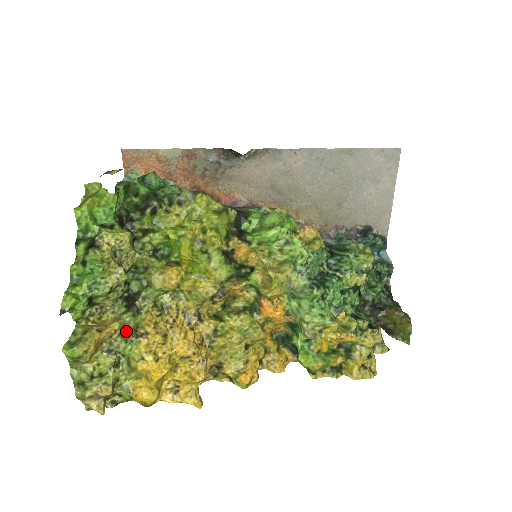
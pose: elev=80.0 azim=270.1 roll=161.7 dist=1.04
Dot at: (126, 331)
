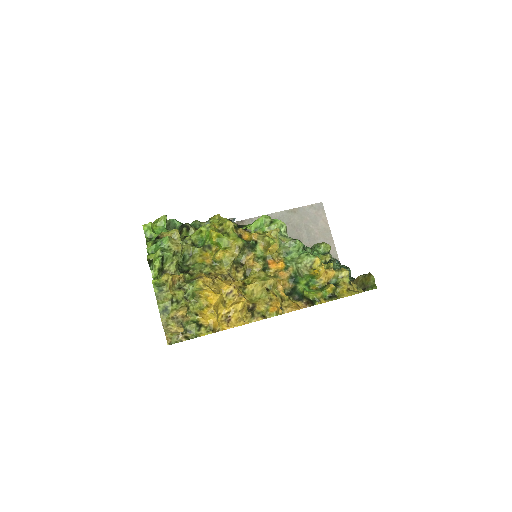
Dot at: (187, 280)
